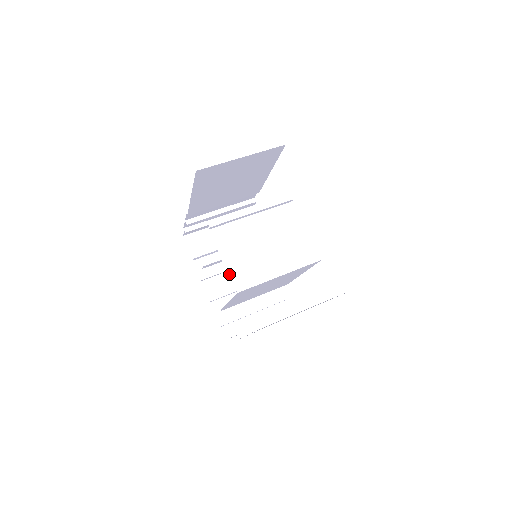
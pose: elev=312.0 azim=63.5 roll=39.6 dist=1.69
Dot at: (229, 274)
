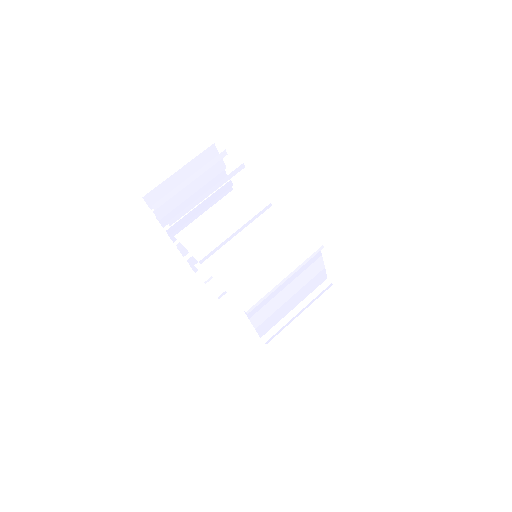
Dot at: (258, 332)
